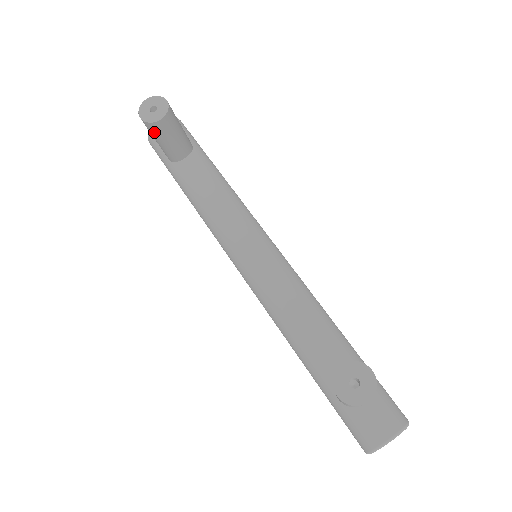
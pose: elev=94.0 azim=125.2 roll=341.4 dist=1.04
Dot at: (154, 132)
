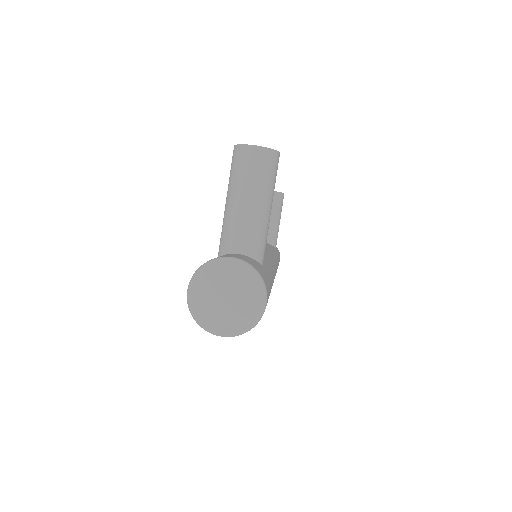
Dot at: occluded
